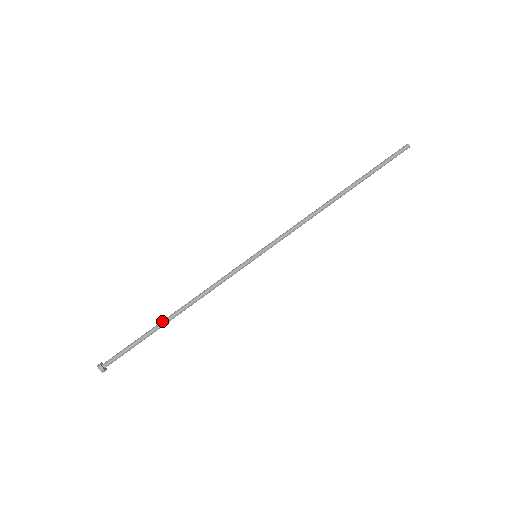
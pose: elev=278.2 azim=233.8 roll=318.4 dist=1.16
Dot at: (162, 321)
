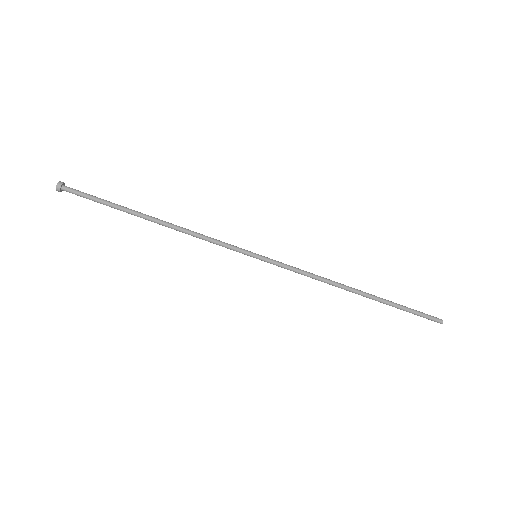
Dot at: occluded
